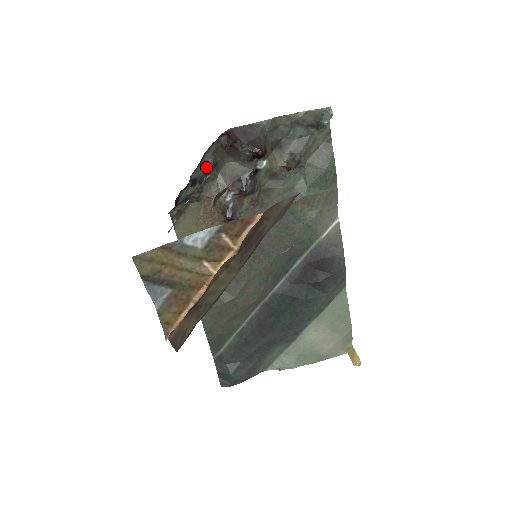
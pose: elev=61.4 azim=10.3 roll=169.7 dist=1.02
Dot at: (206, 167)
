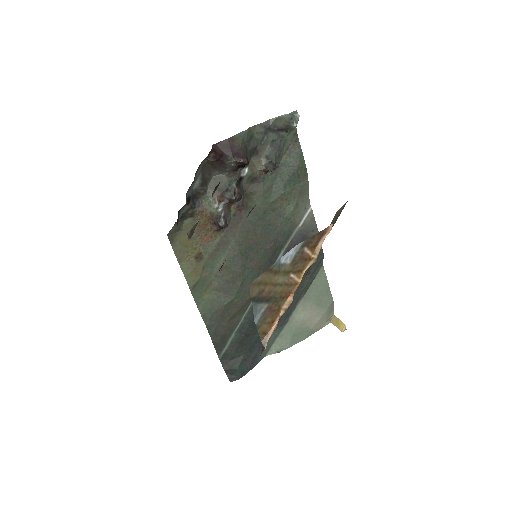
Dot at: (197, 184)
